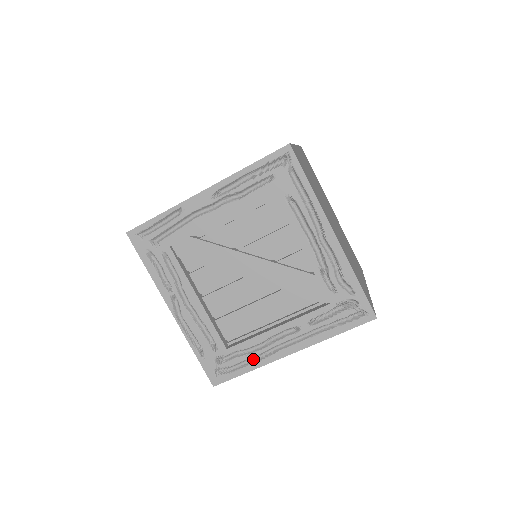
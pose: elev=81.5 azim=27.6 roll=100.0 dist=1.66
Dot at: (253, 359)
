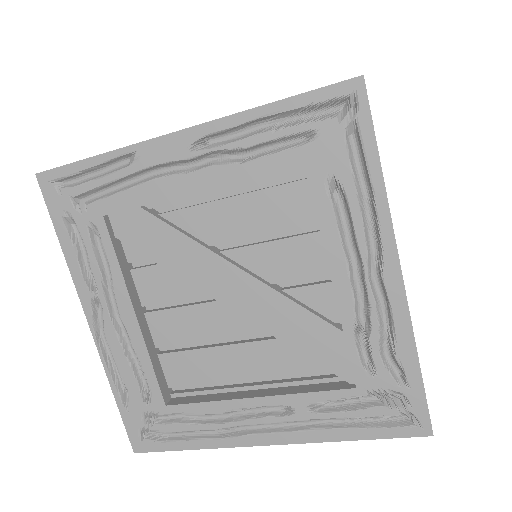
Dot at: (205, 432)
